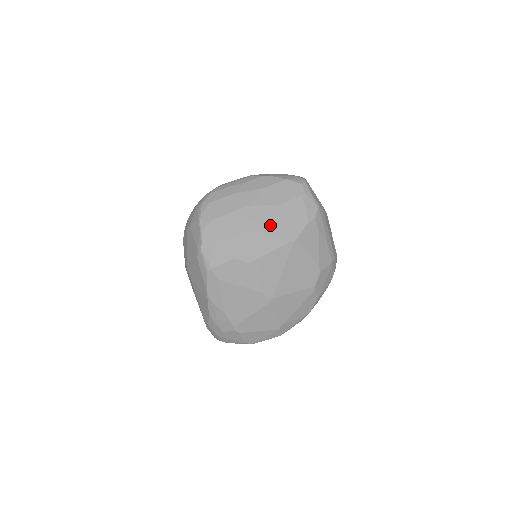
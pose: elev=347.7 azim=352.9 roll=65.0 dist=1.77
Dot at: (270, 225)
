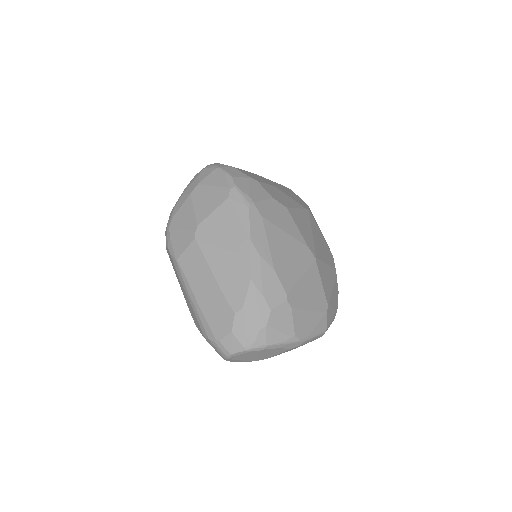
Dot at: (284, 191)
